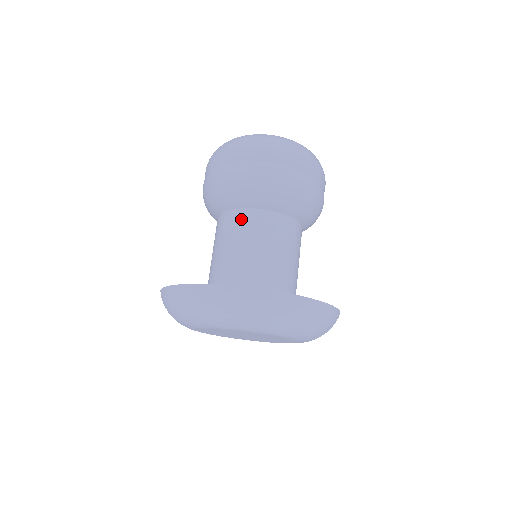
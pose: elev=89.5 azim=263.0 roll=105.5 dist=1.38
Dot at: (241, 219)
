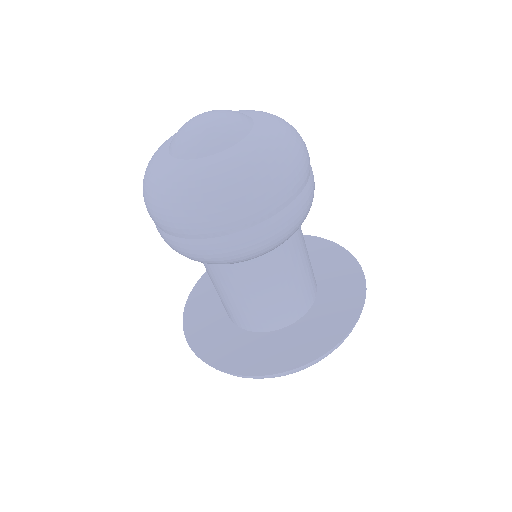
Dot at: (233, 273)
